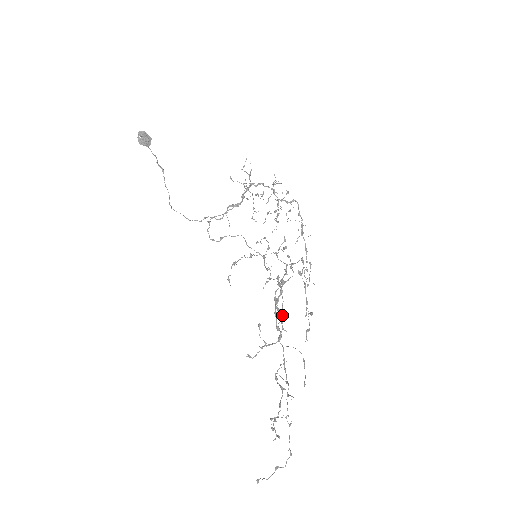
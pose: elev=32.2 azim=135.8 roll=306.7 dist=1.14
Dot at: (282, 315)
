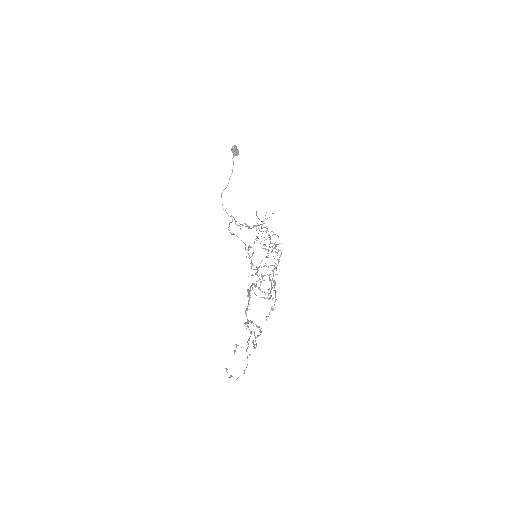
Dot at: occluded
